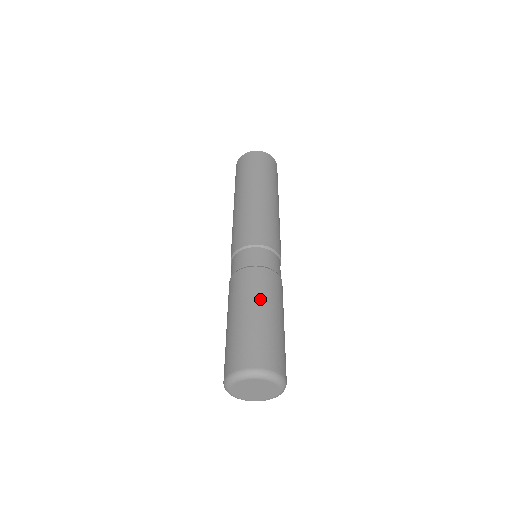
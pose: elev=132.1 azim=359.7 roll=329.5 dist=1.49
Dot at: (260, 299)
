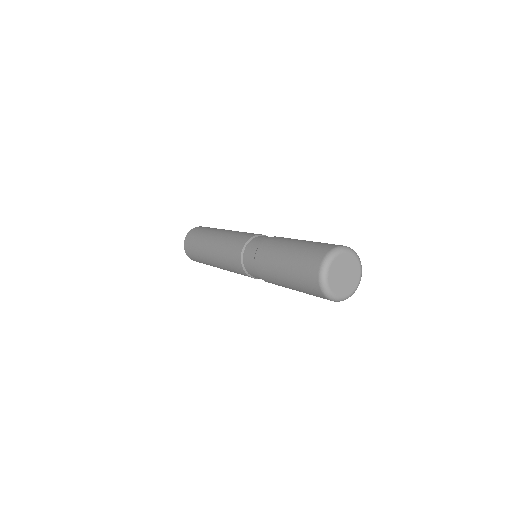
Dot at: occluded
